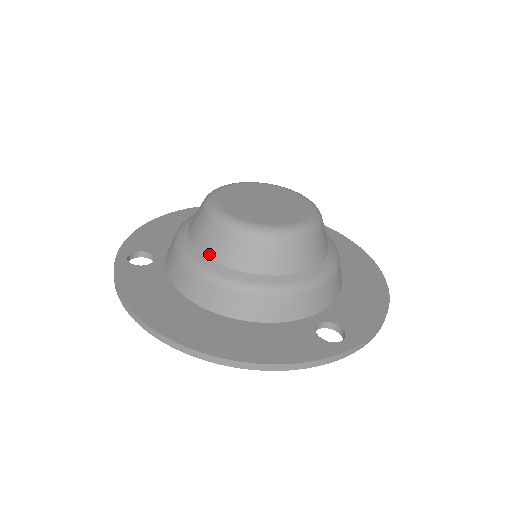
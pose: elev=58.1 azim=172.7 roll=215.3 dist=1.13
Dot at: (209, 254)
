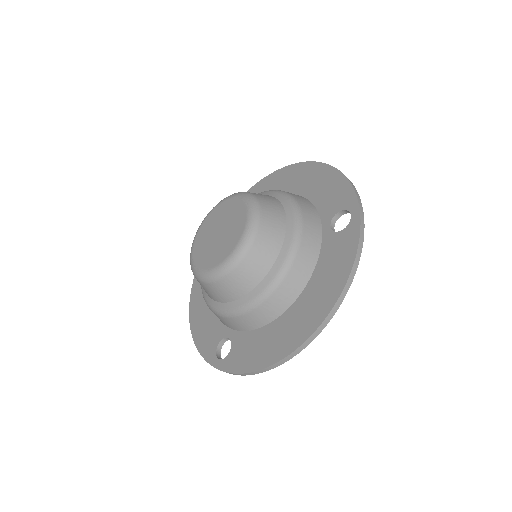
Dot at: (245, 291)
